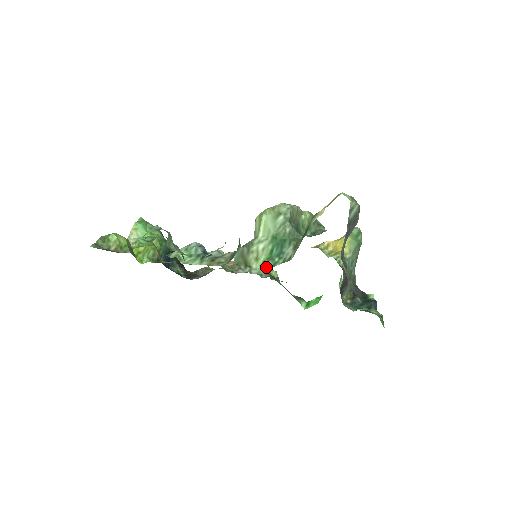
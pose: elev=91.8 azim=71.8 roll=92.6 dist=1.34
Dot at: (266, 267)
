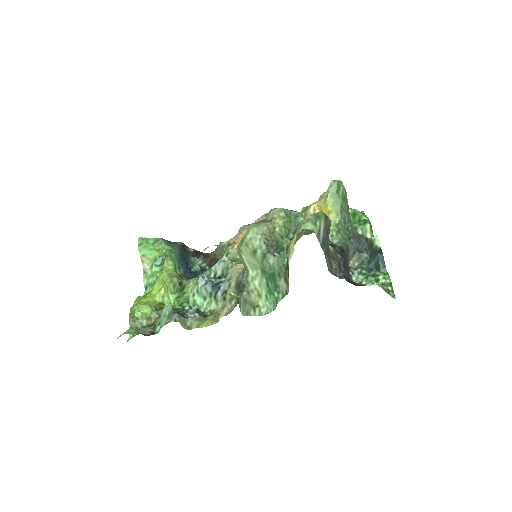
Dot at: (271, 302)
